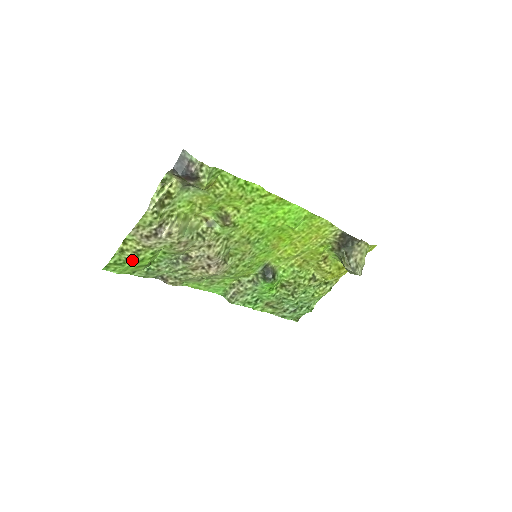
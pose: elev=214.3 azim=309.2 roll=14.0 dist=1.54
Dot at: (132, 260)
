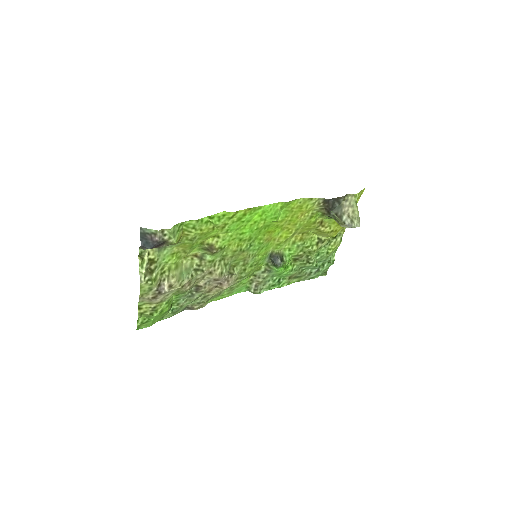
Dot at: (154, 316)
